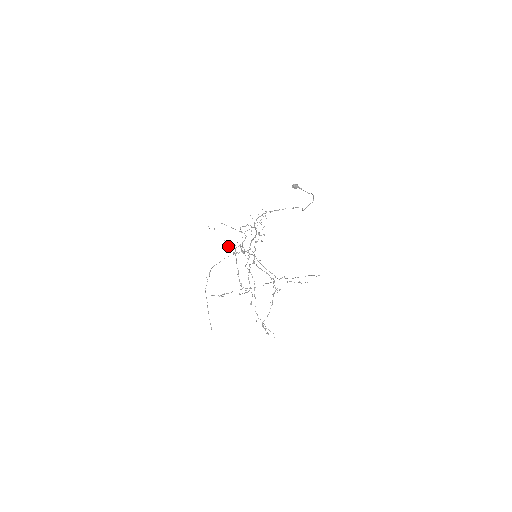
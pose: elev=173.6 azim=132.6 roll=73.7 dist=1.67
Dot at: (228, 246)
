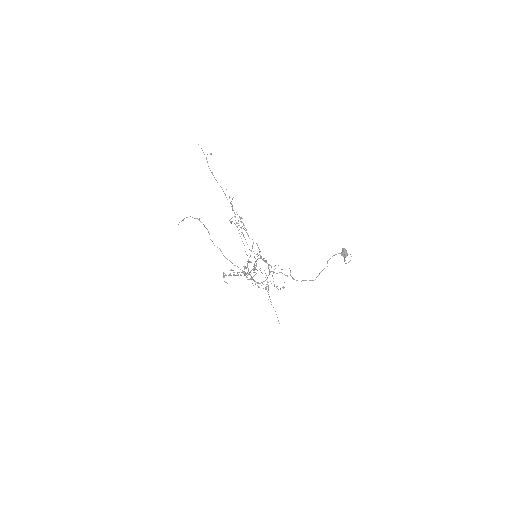
Dot at: (240, 219)
